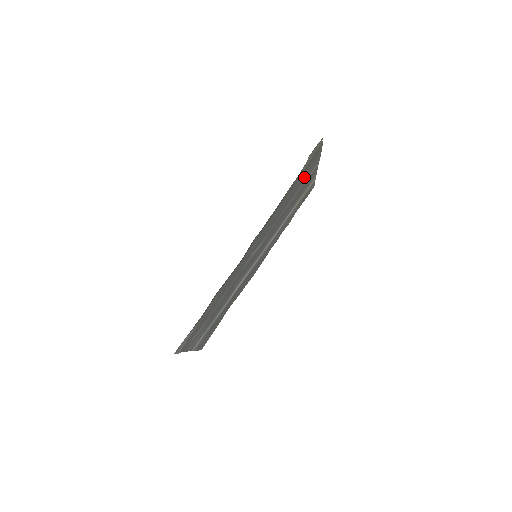
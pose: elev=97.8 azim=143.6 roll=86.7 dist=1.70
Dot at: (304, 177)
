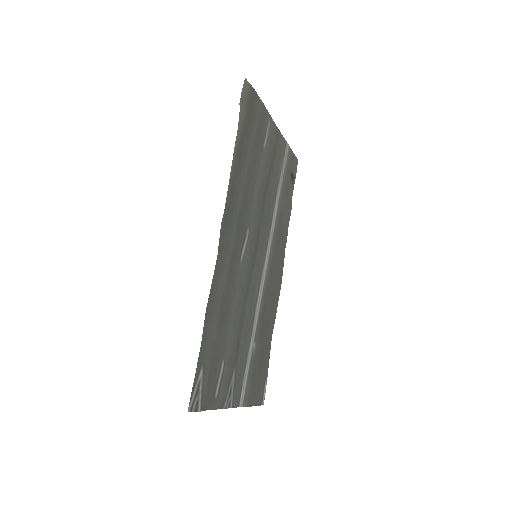
Dot at: (257, 137)
